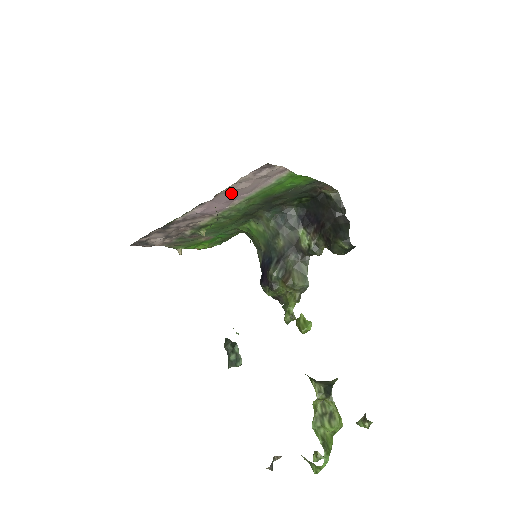
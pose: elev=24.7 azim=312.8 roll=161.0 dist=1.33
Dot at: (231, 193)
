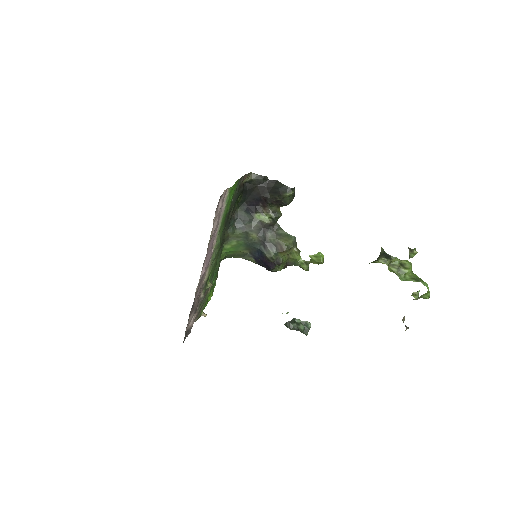
Dot at: (211, 238)
